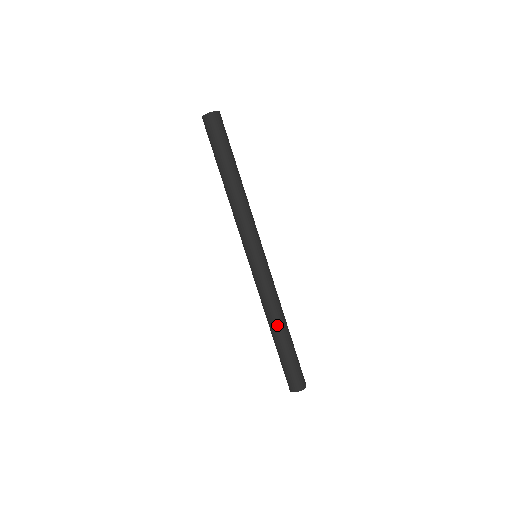
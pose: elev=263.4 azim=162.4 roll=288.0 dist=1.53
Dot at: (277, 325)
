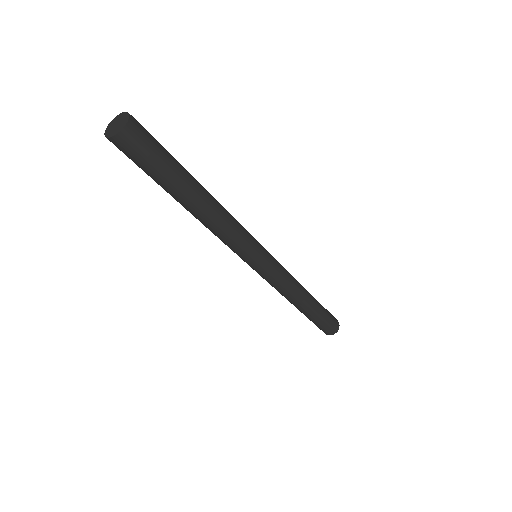
Dot at: (305, 300)
